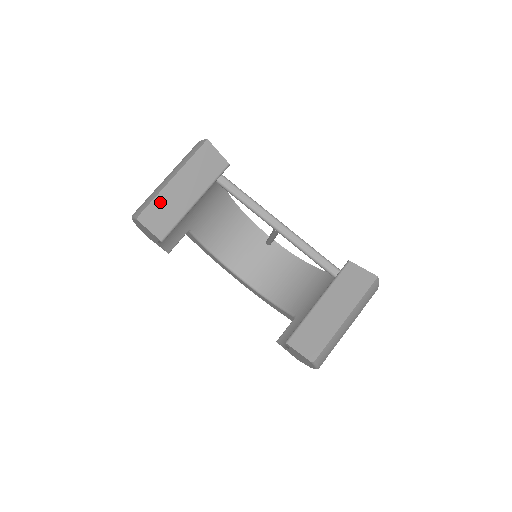
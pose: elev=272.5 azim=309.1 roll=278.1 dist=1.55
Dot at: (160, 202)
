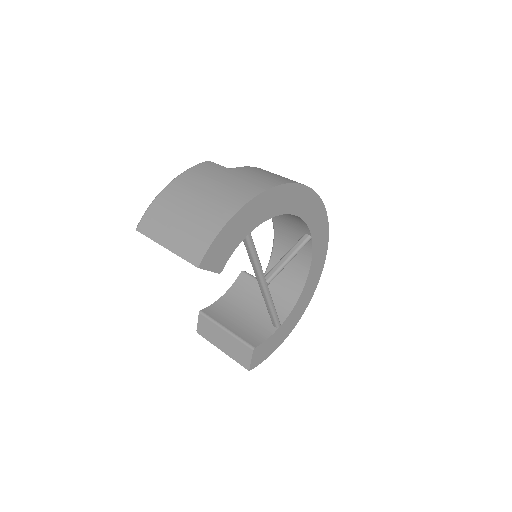
Dot at: occluded
